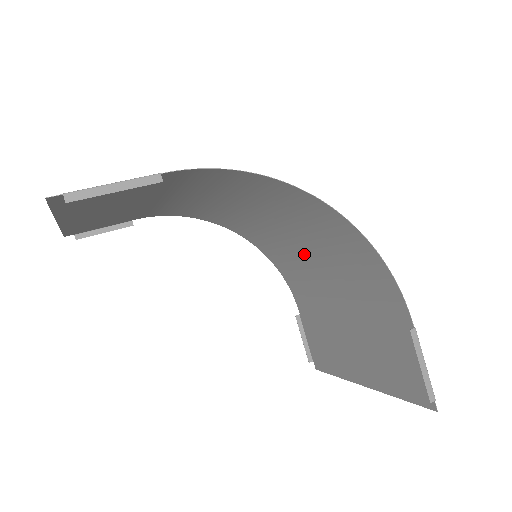
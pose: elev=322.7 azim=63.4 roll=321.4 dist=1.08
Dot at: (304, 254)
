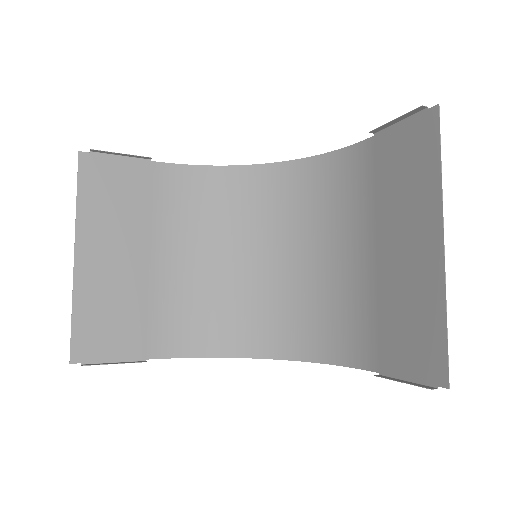
Dot at: (311, 268)
